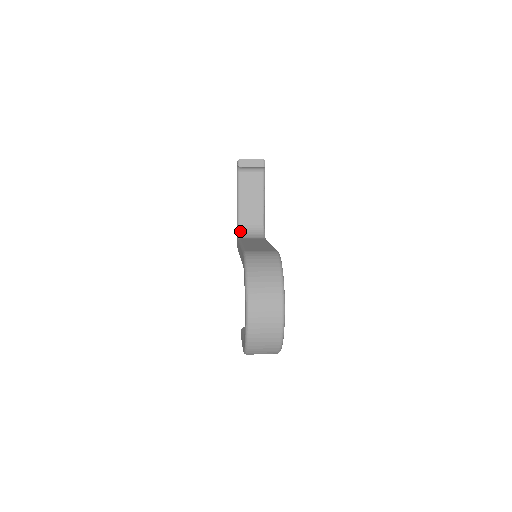
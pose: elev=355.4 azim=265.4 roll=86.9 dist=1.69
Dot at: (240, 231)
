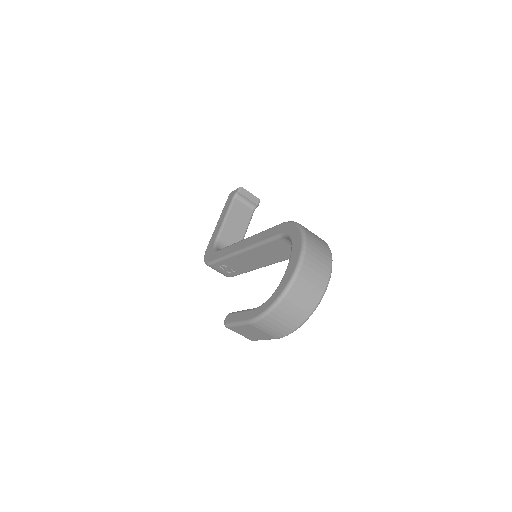
Dot at: (217, 247)
